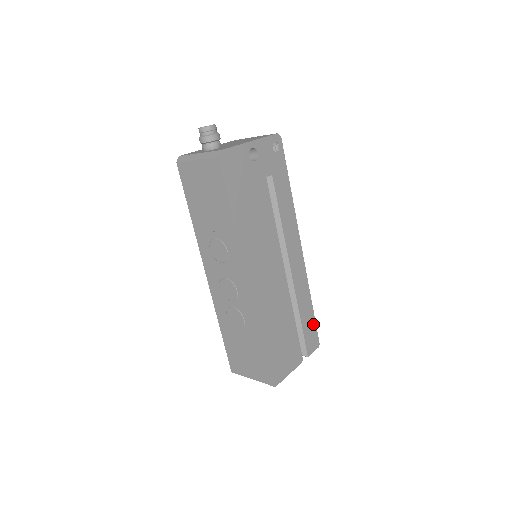
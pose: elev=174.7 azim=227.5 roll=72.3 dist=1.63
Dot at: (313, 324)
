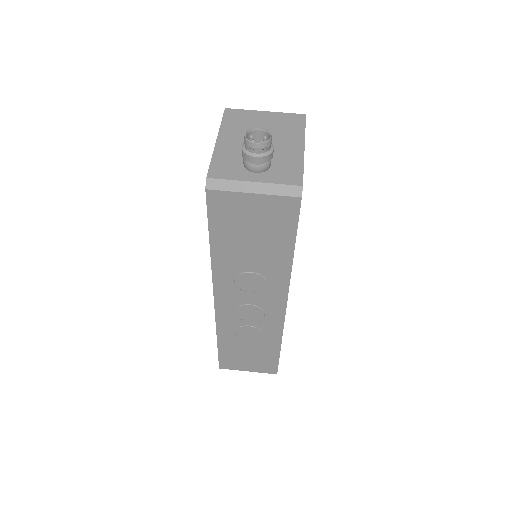
Dot at: occluded
